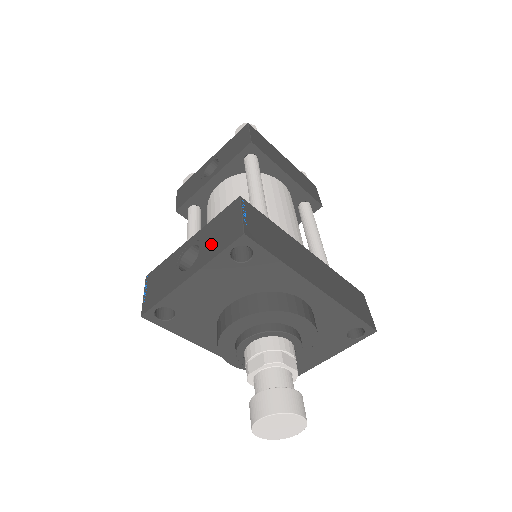
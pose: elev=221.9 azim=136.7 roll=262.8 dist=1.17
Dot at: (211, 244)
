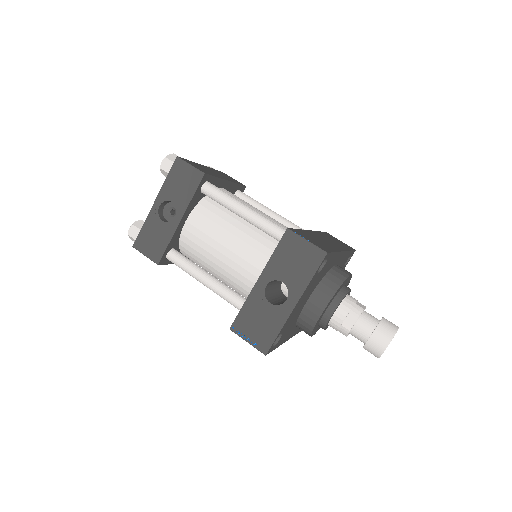
Dot at: (295, 273)
